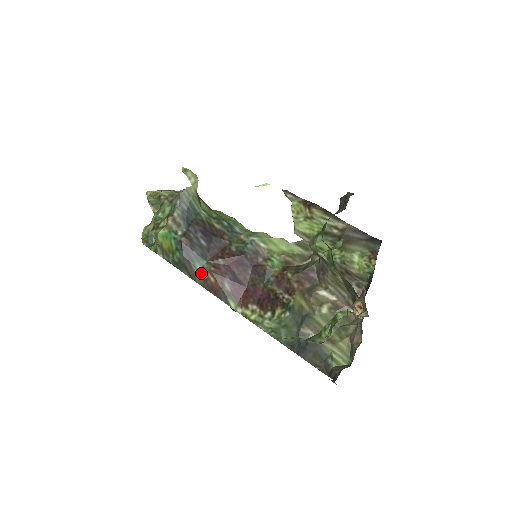
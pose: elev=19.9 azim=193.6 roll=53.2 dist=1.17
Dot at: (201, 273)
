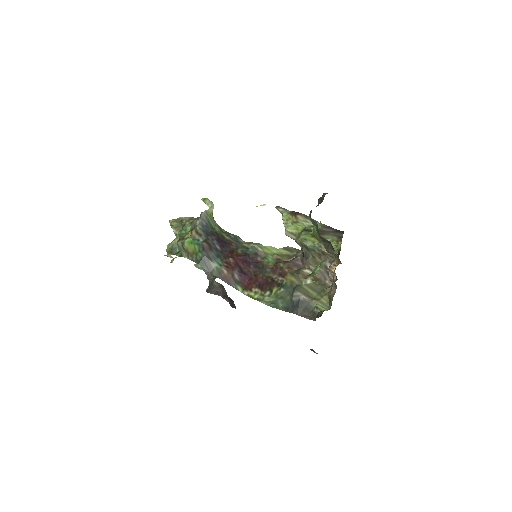
Dot at: (217, 268)
